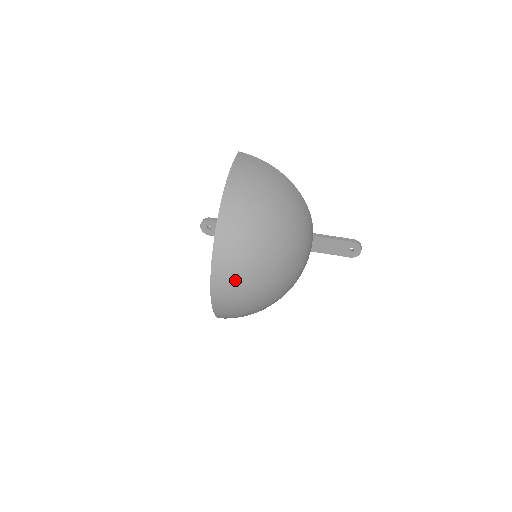
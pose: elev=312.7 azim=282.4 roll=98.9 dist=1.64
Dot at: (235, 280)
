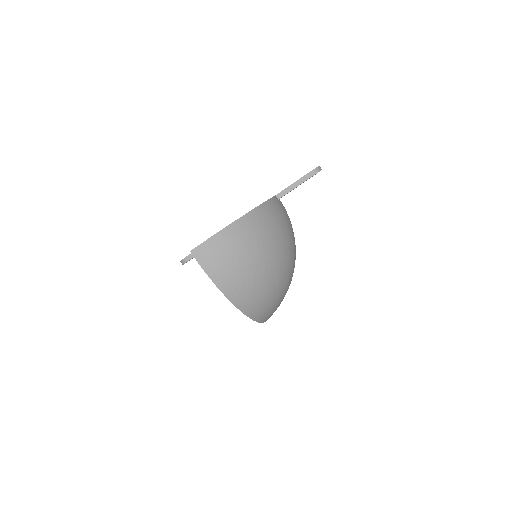
Dot at: (278, 306)
